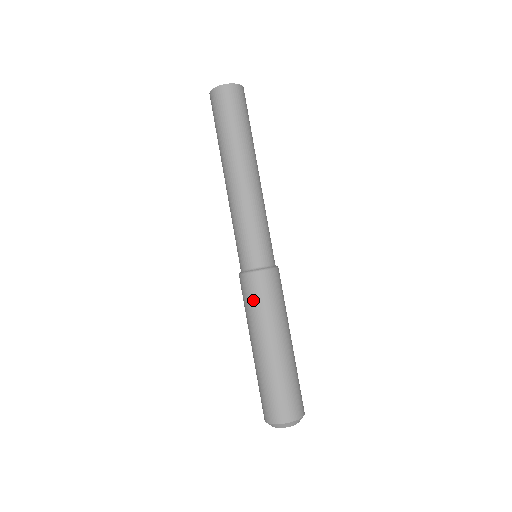
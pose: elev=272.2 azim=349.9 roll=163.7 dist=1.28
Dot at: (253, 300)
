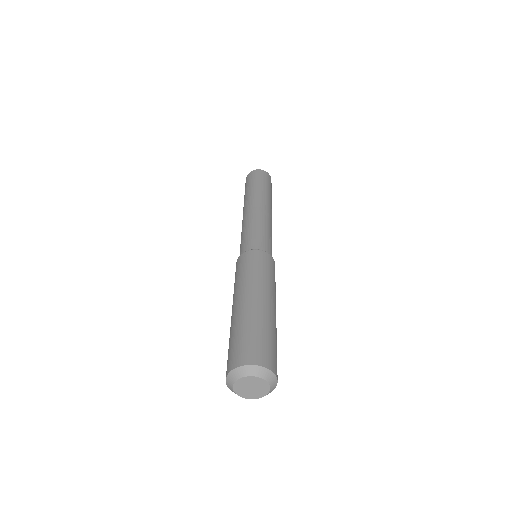
Dot at: (254, 265)
